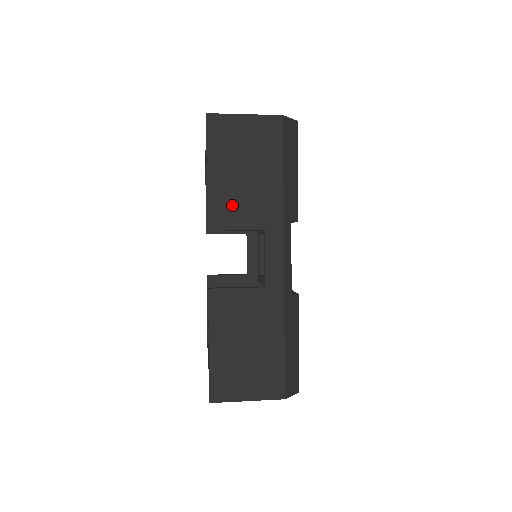
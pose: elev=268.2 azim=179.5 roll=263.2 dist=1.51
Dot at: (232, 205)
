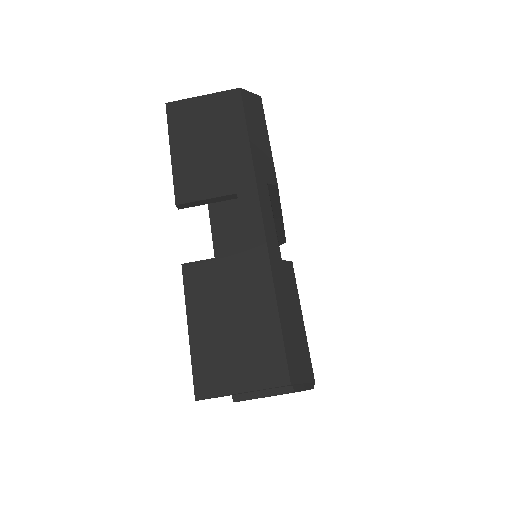
Dot at: (199, 176)
